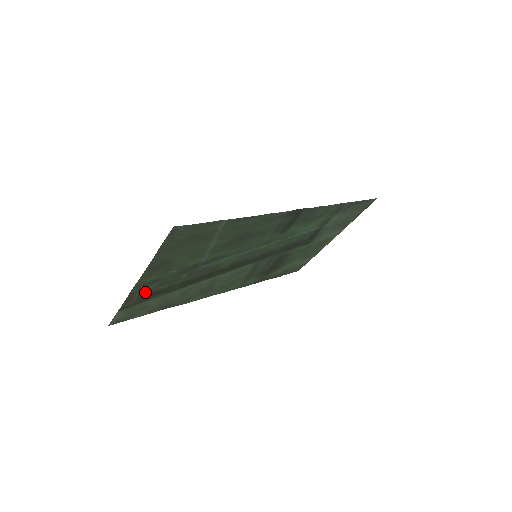
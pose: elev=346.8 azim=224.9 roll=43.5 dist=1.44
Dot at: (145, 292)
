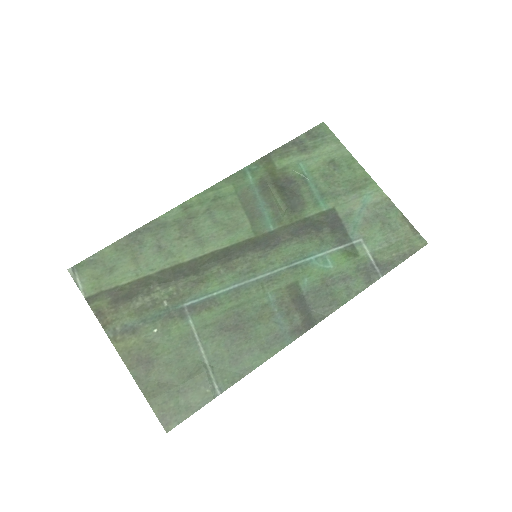
Dot at: (119, 312)
